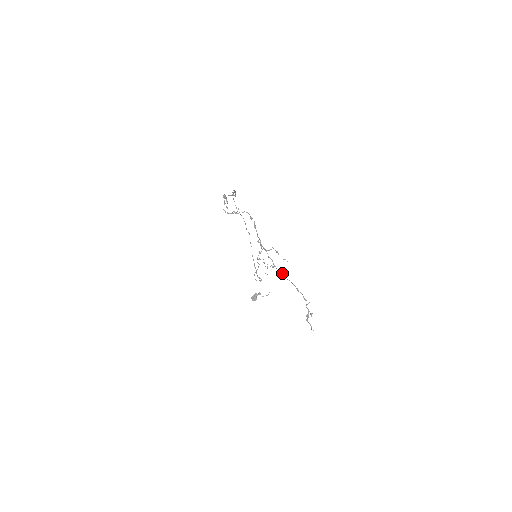
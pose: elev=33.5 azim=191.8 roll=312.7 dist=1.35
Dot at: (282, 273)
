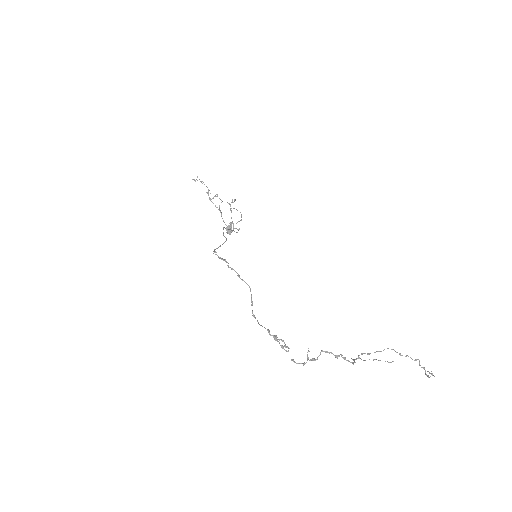
Dot at: (377, 351)
